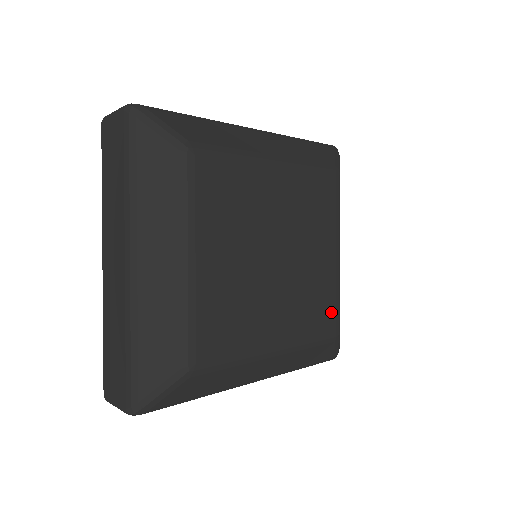
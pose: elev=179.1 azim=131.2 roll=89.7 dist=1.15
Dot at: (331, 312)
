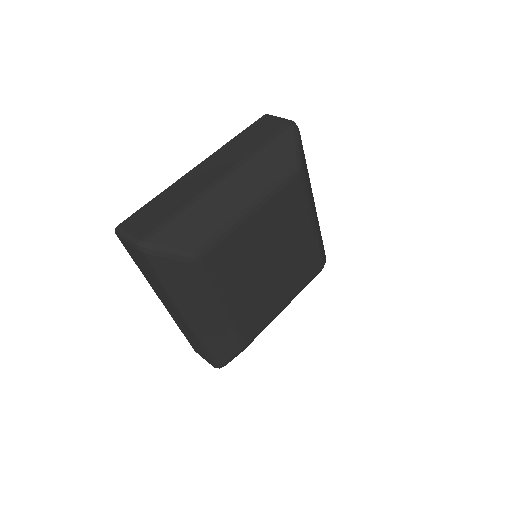
Dot at: (254, 331)
